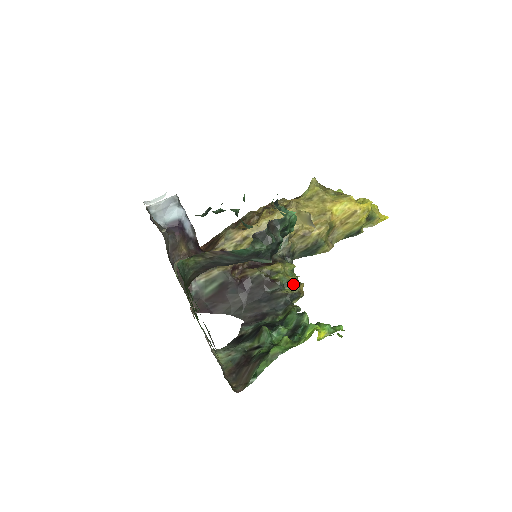
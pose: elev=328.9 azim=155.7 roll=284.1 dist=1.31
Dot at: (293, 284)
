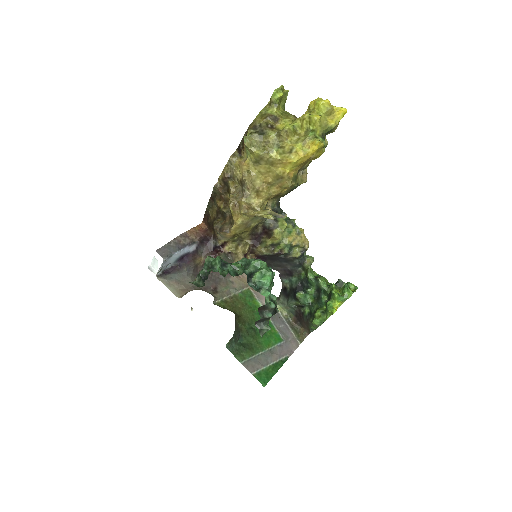
Dot at: (296, 246)
